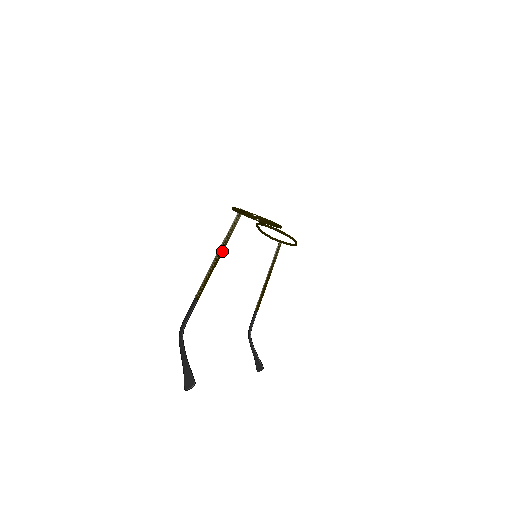
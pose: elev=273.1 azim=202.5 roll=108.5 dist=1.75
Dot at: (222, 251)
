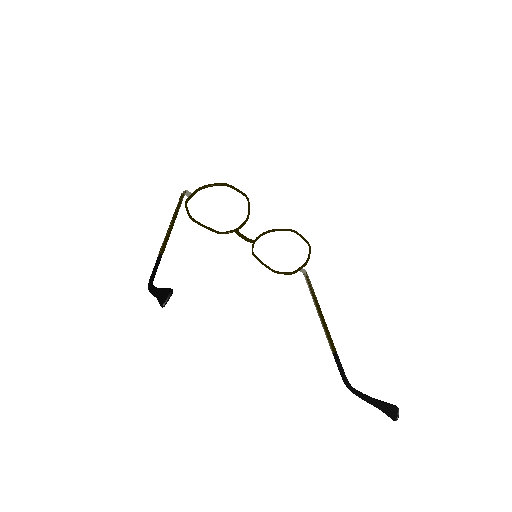
Dot at: (175, 216)
